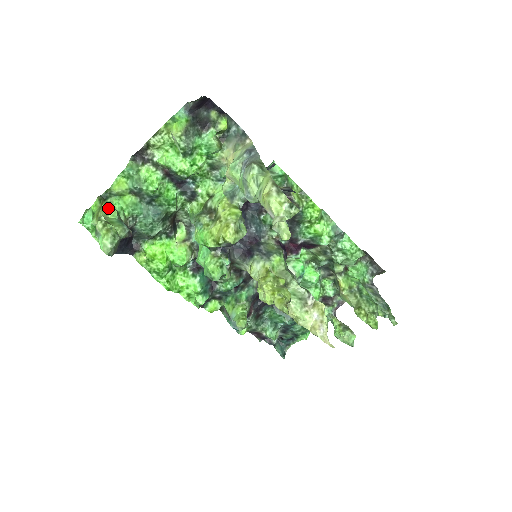
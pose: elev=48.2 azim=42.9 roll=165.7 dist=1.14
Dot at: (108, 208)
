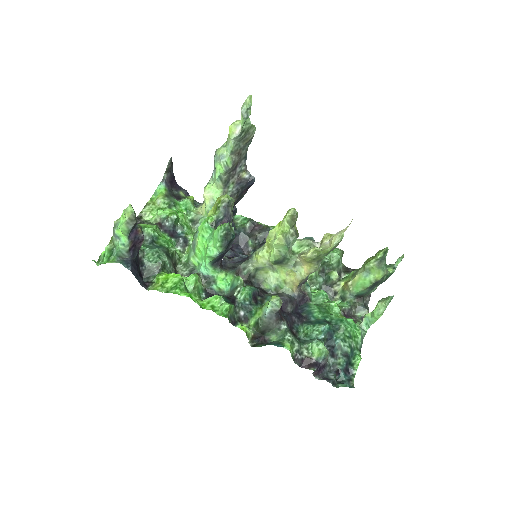
Dot at: occluded
